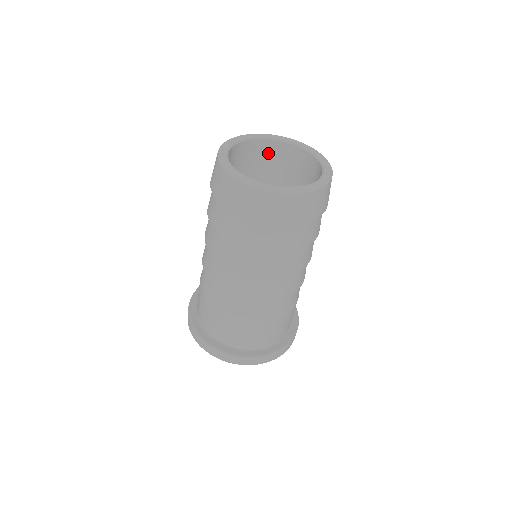
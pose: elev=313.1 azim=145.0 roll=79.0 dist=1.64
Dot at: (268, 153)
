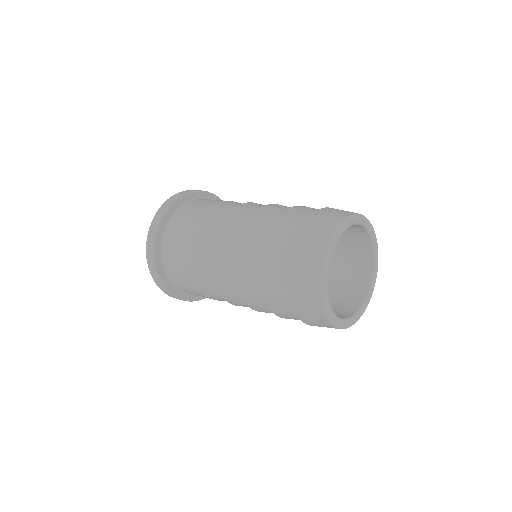
Dot at: (353, 230)
